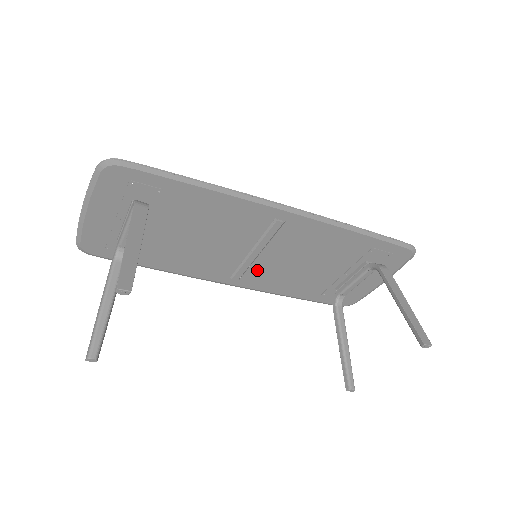
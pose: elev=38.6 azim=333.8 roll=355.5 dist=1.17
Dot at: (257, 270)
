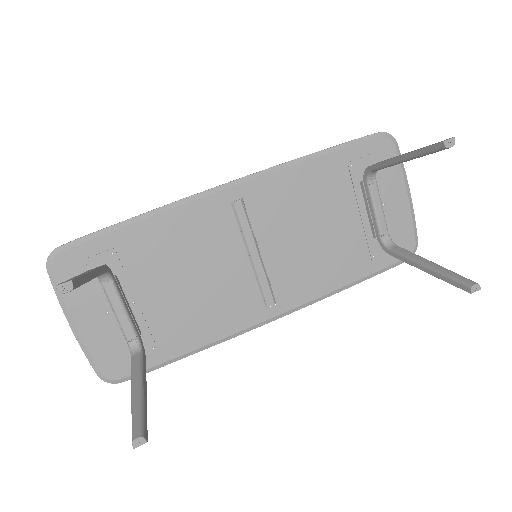
Dot at: (279, 277)
